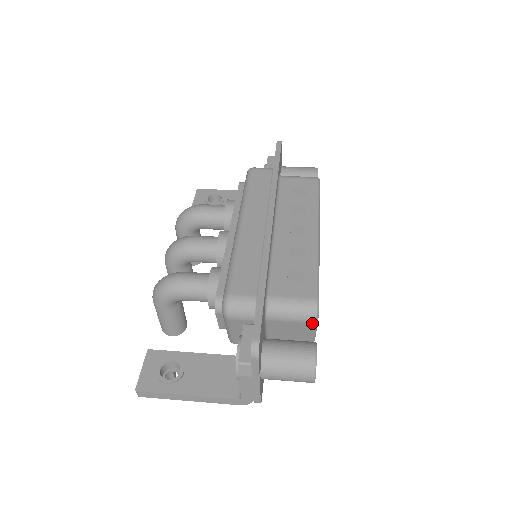
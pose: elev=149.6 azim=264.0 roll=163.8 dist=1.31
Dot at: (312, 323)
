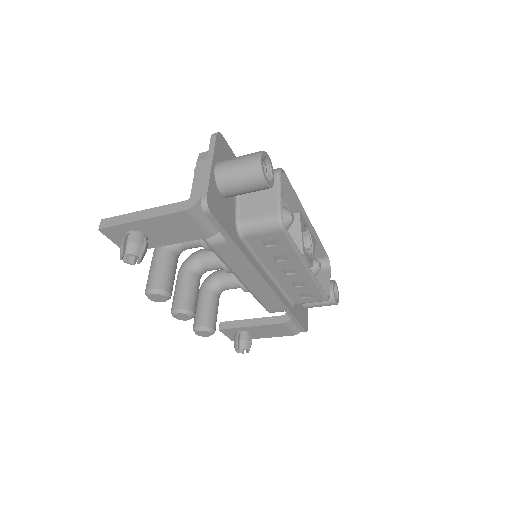
Dot at: (275, 175)
